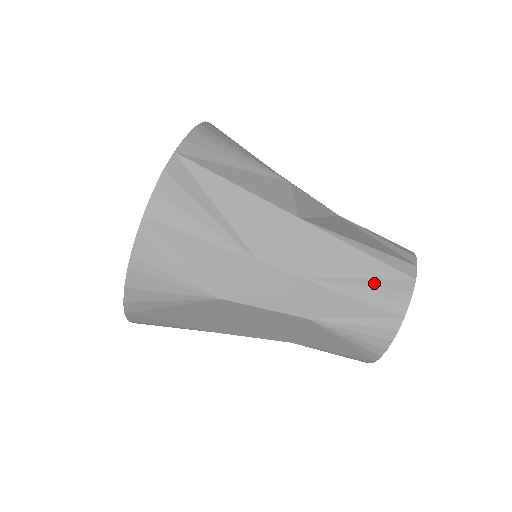
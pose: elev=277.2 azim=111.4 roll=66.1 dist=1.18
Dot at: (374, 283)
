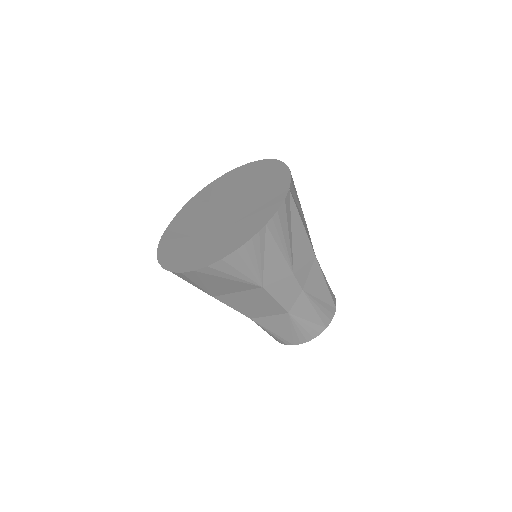
Dot at: (324, 305)
